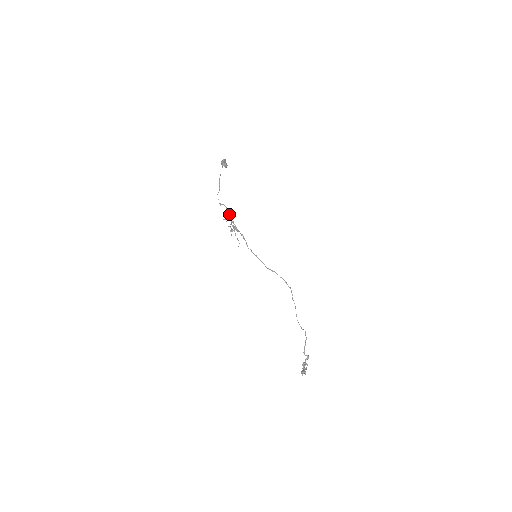
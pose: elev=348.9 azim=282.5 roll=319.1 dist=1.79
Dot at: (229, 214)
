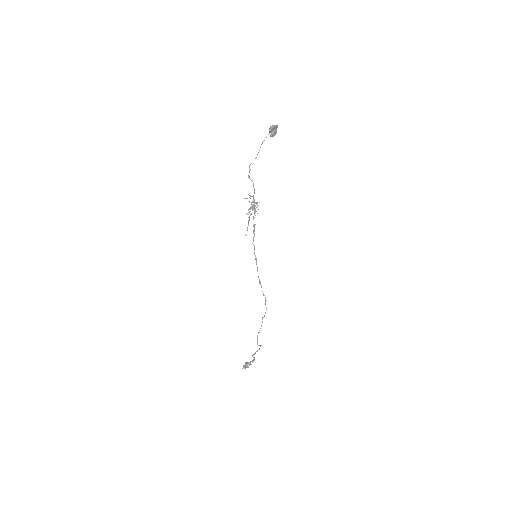
Dot at: (254, 193)
